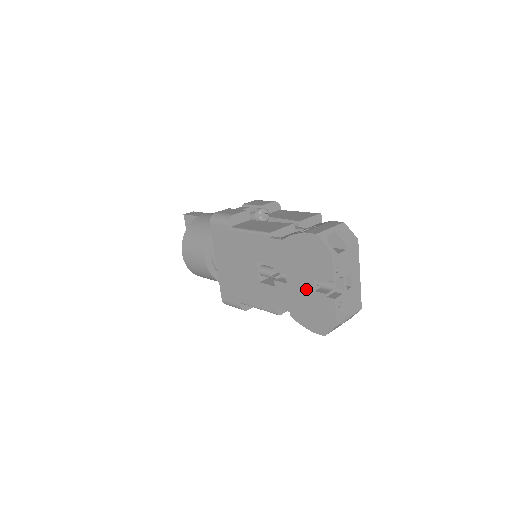
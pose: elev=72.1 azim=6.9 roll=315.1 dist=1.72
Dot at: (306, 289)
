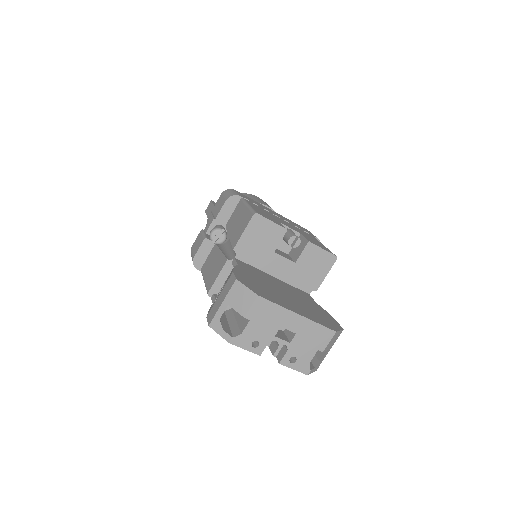
Dot at: occluded
